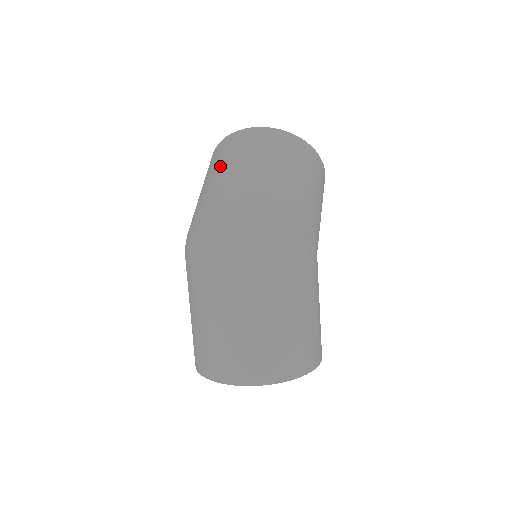
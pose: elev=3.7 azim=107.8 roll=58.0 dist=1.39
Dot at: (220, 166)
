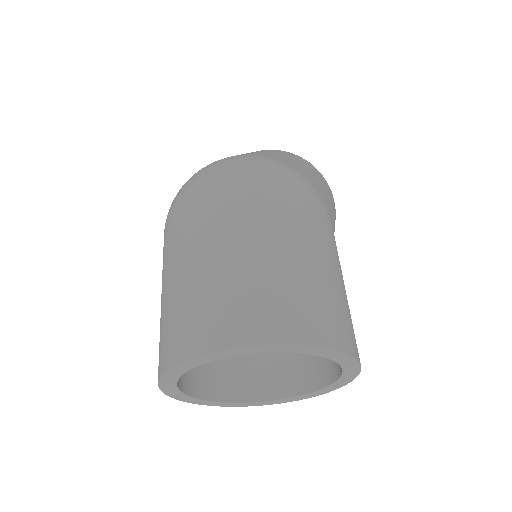
Dot at: occluded
